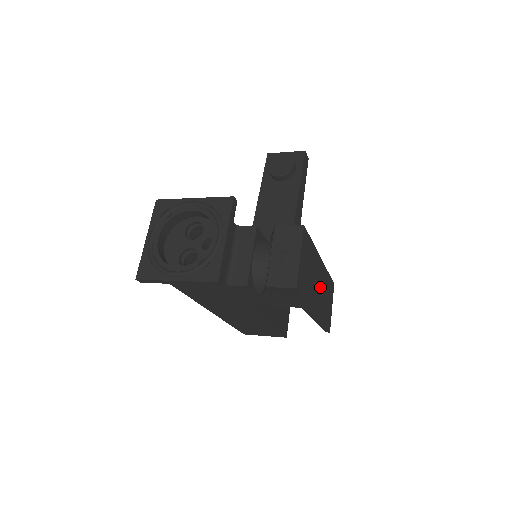
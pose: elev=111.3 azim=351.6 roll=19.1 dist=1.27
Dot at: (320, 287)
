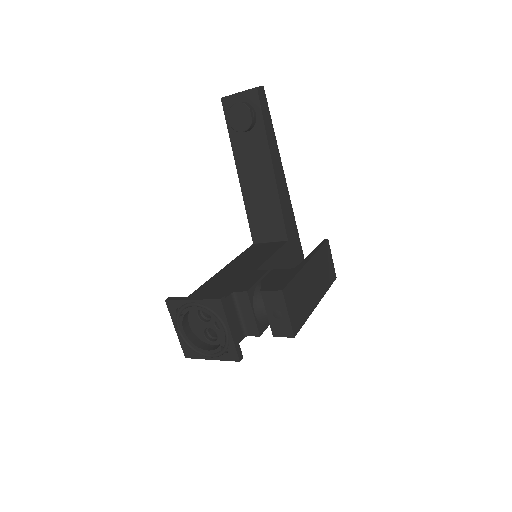
Dot at: (315, 279)
